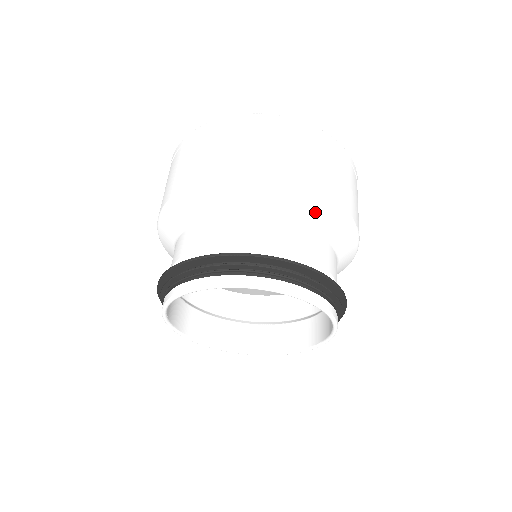
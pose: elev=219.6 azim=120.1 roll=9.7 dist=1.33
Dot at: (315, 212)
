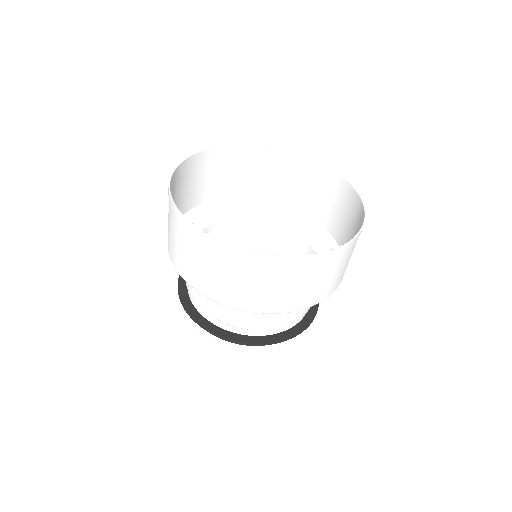
Dot at: occluded
